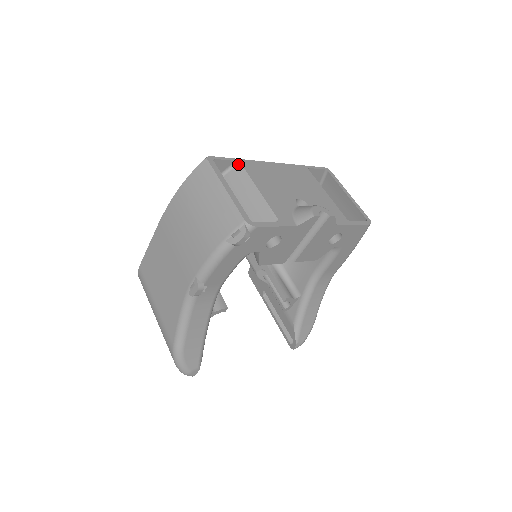
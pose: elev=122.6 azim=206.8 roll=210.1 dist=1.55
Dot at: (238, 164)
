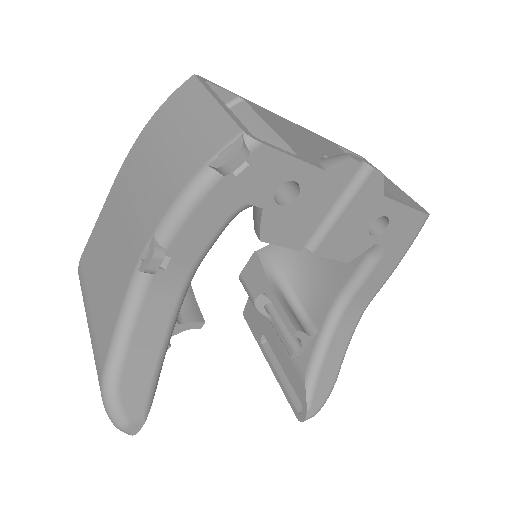
Dot at: (240, 101)
